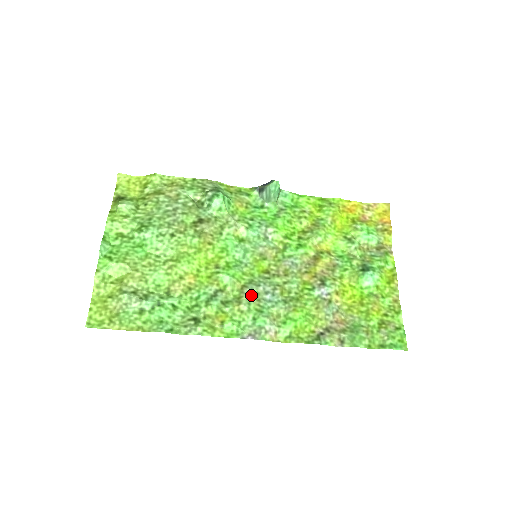
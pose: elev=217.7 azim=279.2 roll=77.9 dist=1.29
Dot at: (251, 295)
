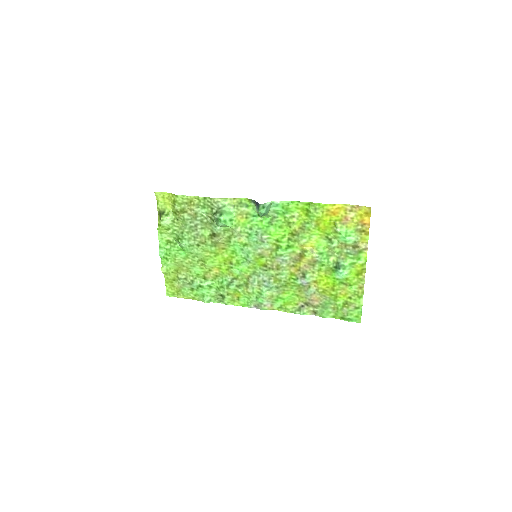
Dot at: (254, 283)
